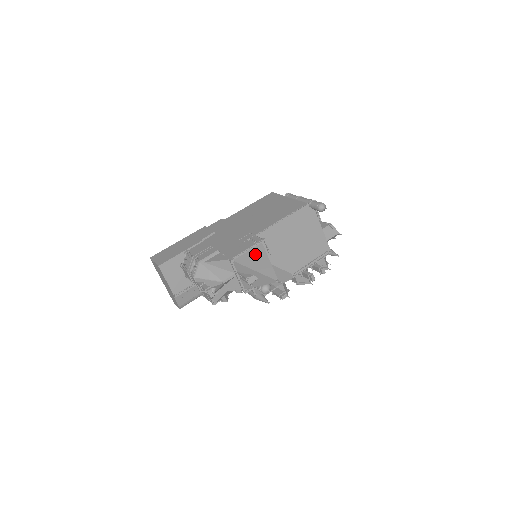
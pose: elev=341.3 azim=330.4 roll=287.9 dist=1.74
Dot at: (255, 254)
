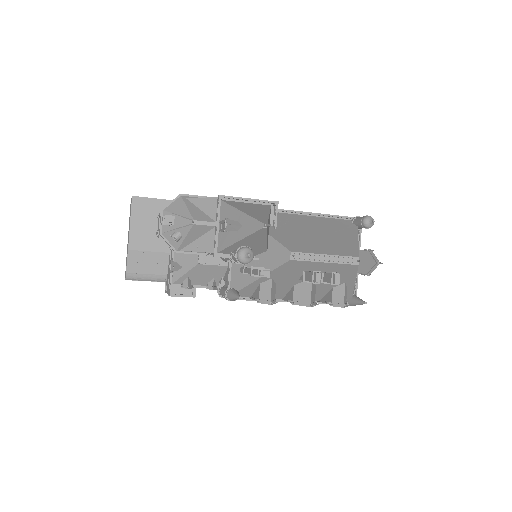
Dot at: (255, 206)
